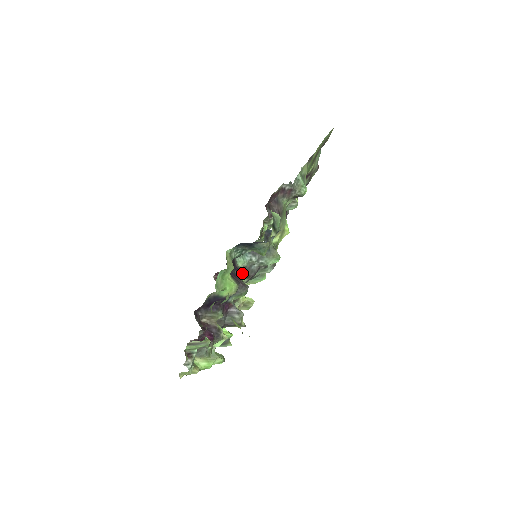
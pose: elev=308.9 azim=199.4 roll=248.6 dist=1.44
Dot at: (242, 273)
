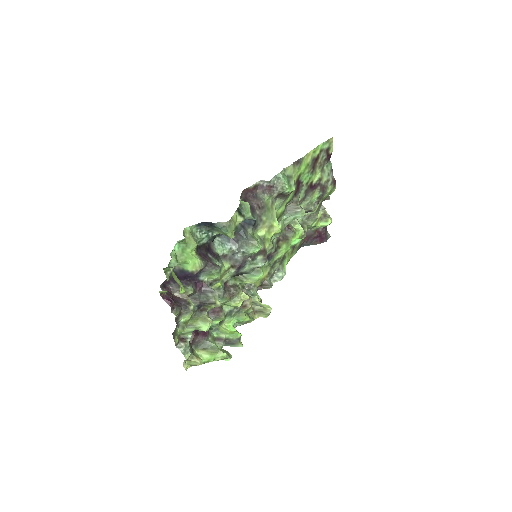
Dot at: (223, 260)
